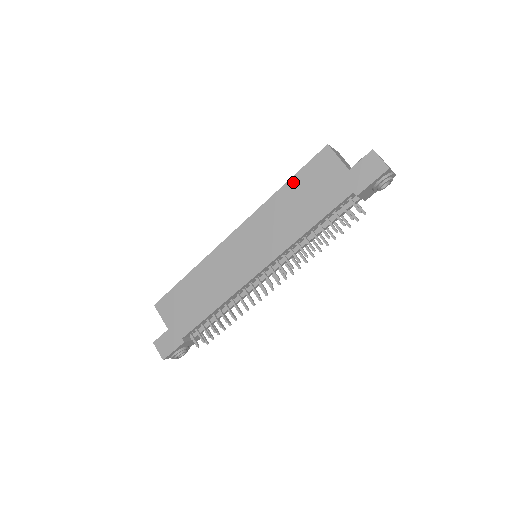
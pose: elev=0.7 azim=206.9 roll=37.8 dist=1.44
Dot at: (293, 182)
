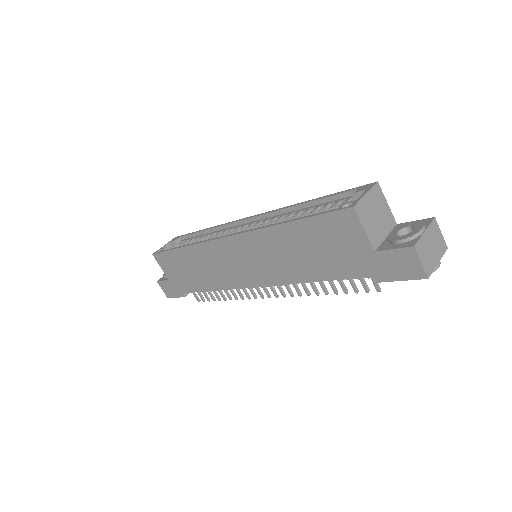
Dot at: (300, 226)
